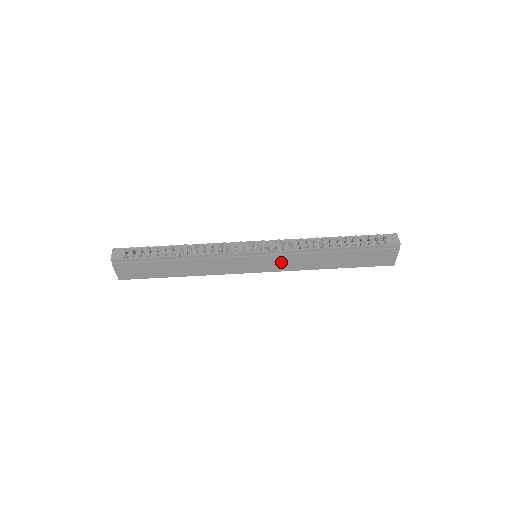
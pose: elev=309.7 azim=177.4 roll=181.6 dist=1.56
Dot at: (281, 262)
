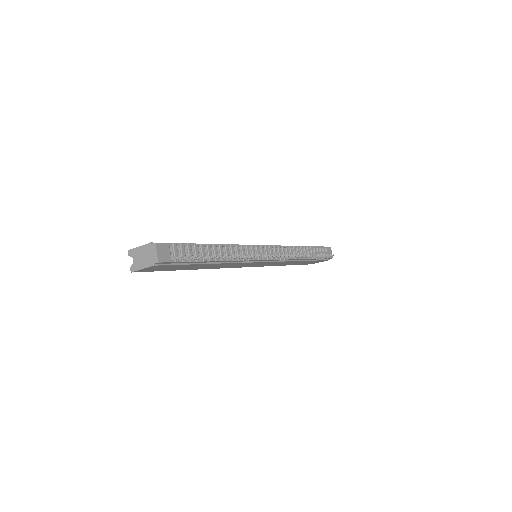
Dot at: occluded
